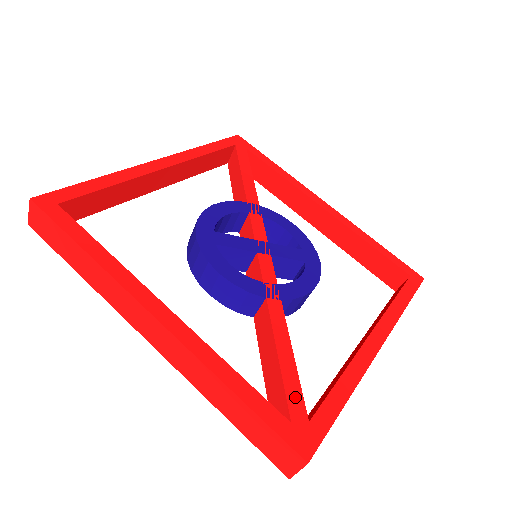
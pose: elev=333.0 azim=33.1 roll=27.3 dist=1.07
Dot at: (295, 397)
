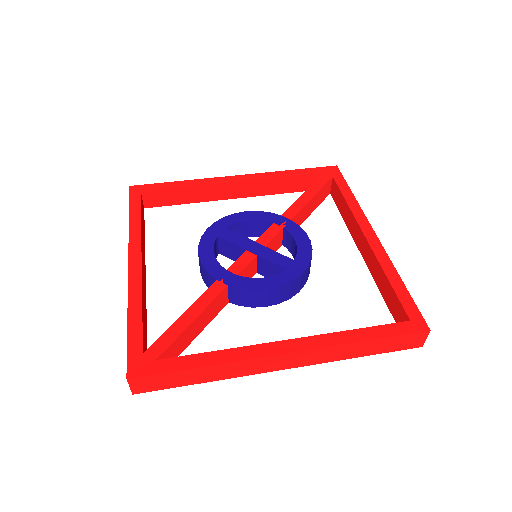
Dot at: (163, 342)
